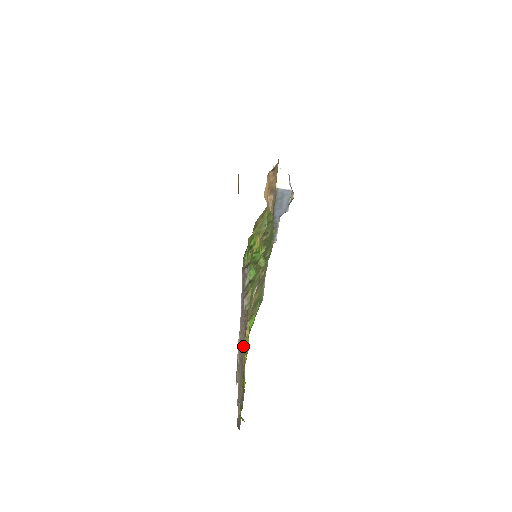
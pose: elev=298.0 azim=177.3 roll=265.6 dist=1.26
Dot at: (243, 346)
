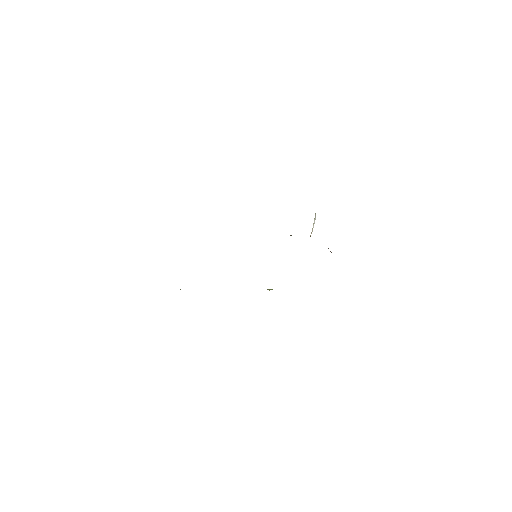
Dot at: occluded
